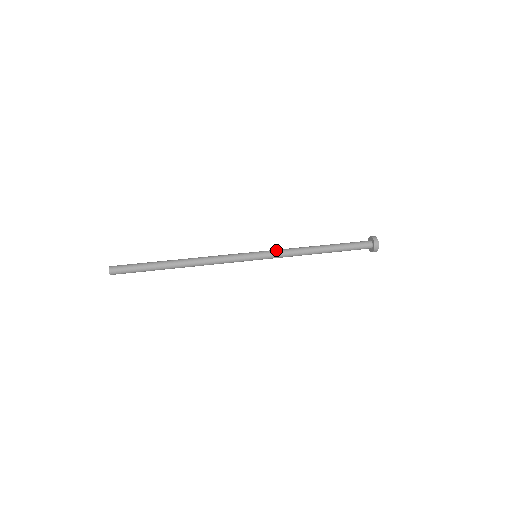
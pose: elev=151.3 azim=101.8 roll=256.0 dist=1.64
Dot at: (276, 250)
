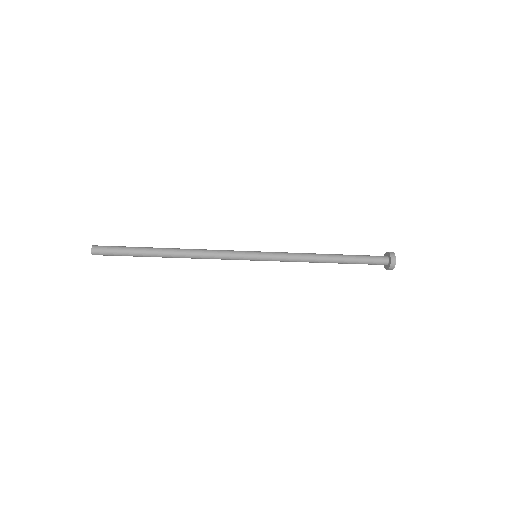
Dot at: (278, 252)
